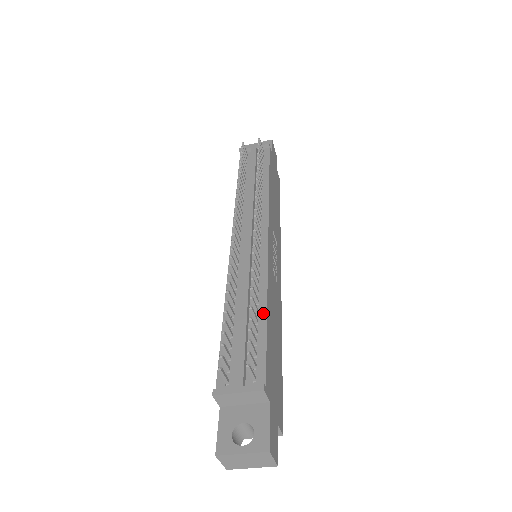
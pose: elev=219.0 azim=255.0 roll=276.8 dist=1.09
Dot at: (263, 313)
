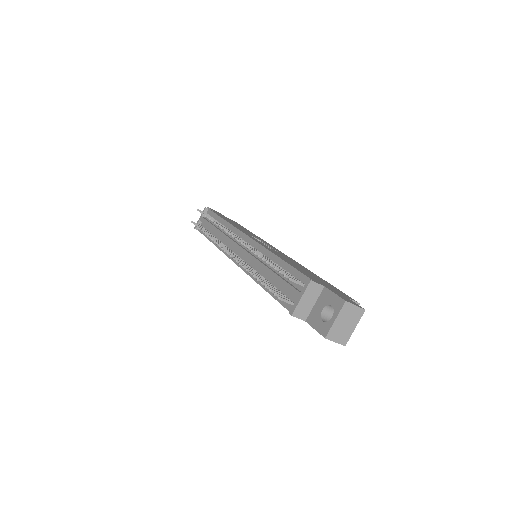
Dot at: (279, 261)
